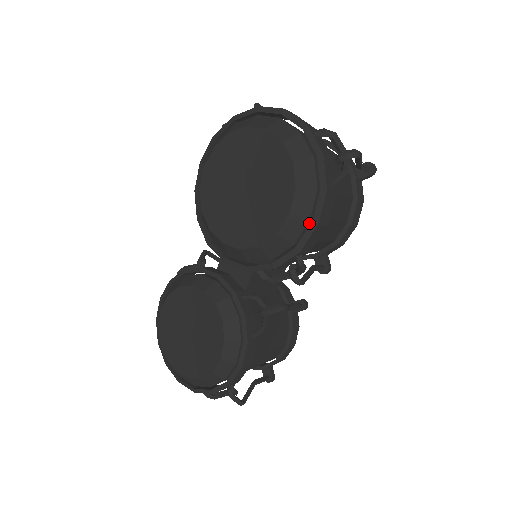
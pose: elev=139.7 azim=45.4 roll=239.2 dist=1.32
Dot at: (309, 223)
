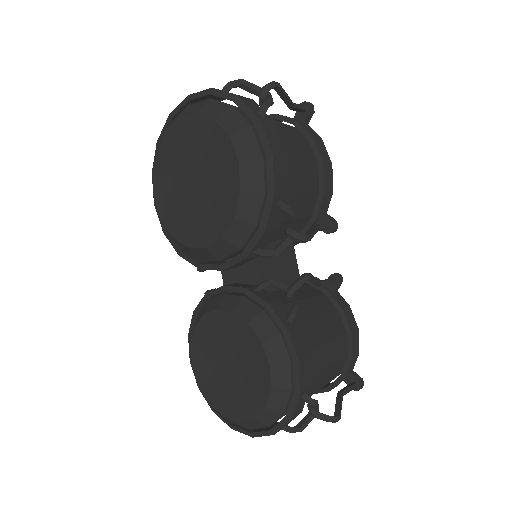
Dot at: (265, 162)
